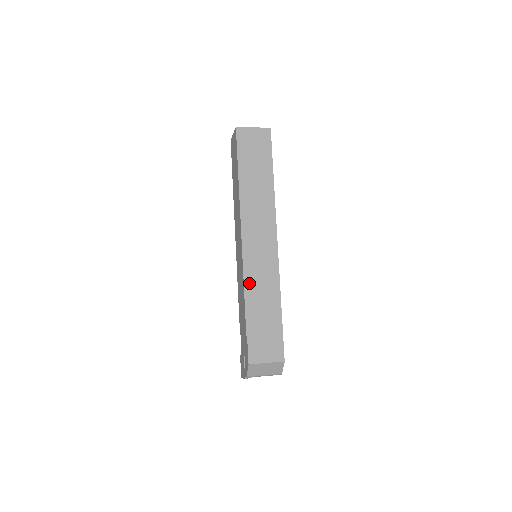
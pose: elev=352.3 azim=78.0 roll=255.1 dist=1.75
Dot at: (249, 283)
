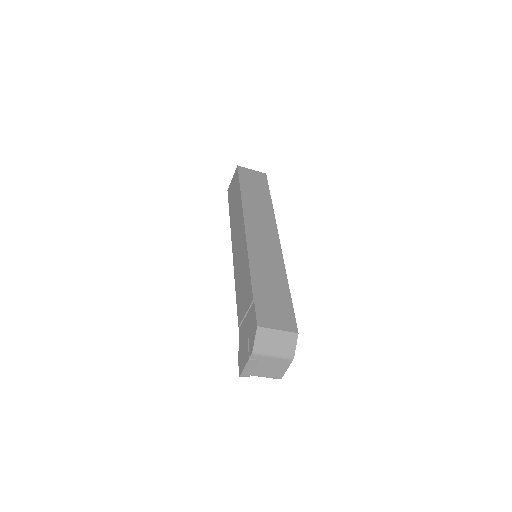
Dot at: (254, 259)
